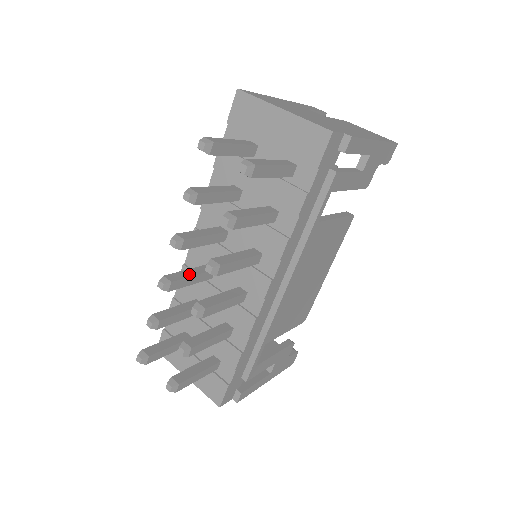
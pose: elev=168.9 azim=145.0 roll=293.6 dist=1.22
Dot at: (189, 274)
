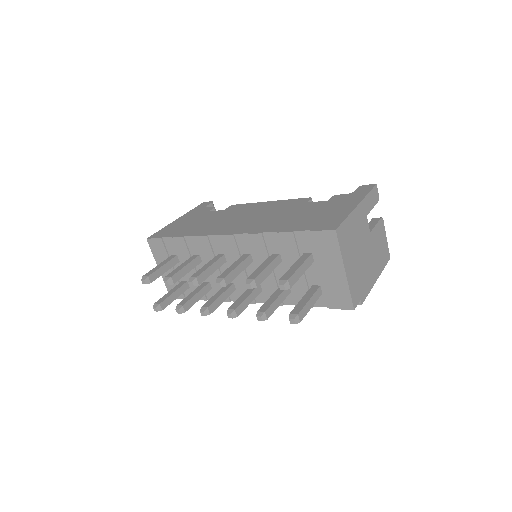
Dot at: (211, 272)
